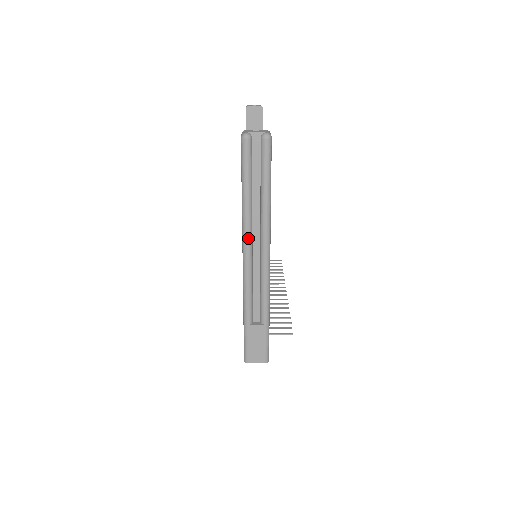
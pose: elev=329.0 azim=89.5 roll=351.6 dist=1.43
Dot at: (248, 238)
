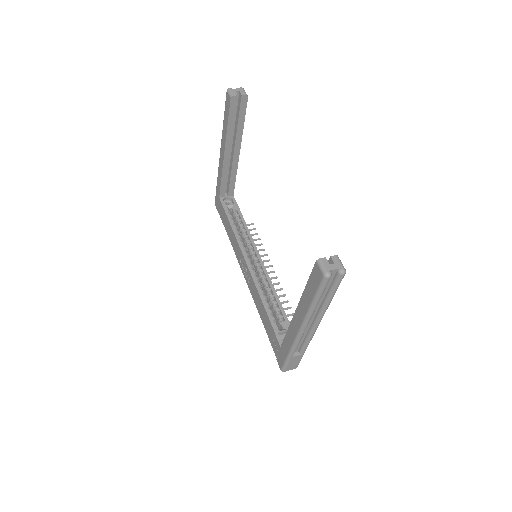
Dot at: (308, 322)
